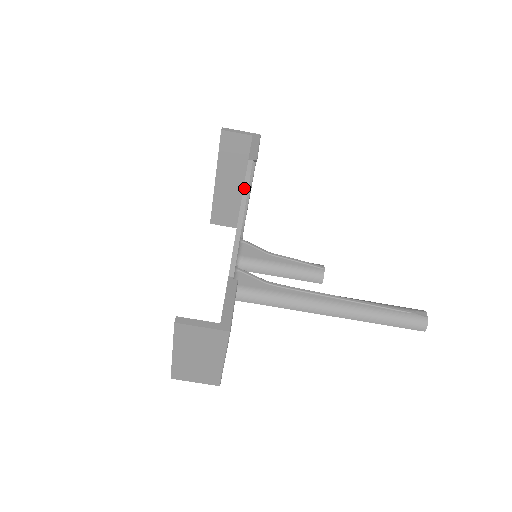
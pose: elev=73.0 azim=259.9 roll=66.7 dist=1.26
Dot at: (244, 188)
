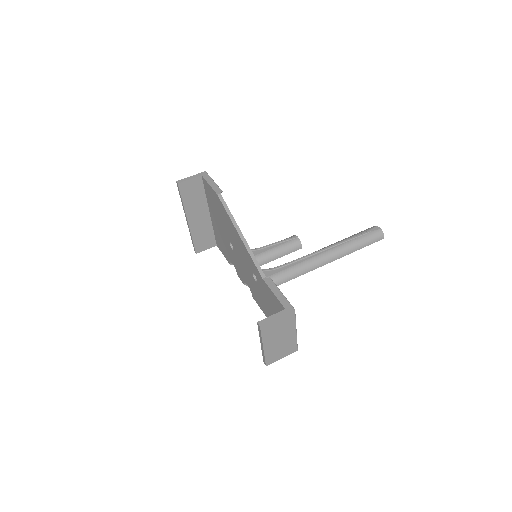
Dot at: (229, 216)
